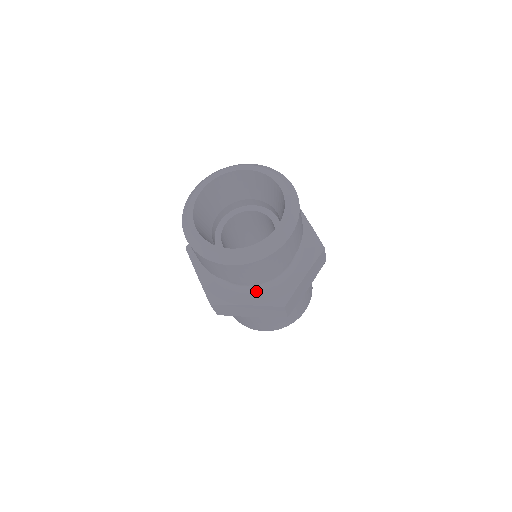
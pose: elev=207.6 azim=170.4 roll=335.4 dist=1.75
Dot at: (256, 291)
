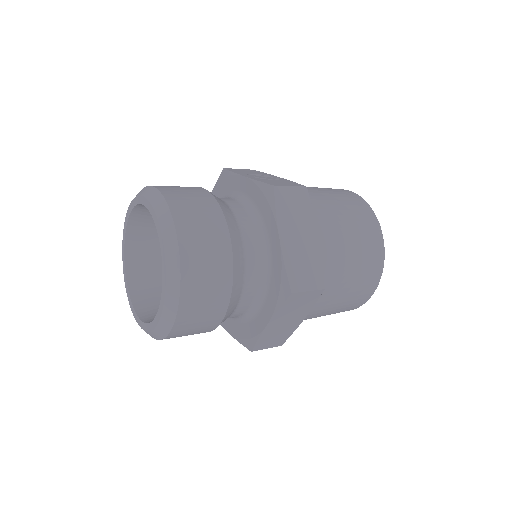
Dot at: (262, 302)
